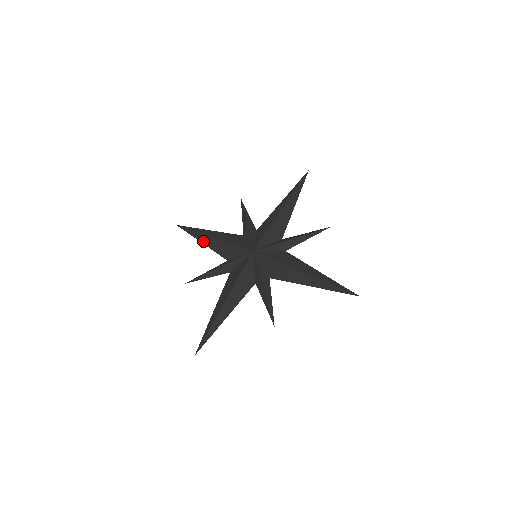
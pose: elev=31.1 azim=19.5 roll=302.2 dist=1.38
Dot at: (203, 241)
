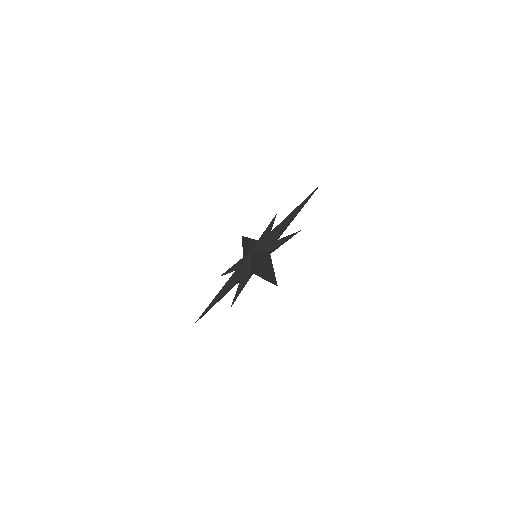
Dot at: (243, 246)
